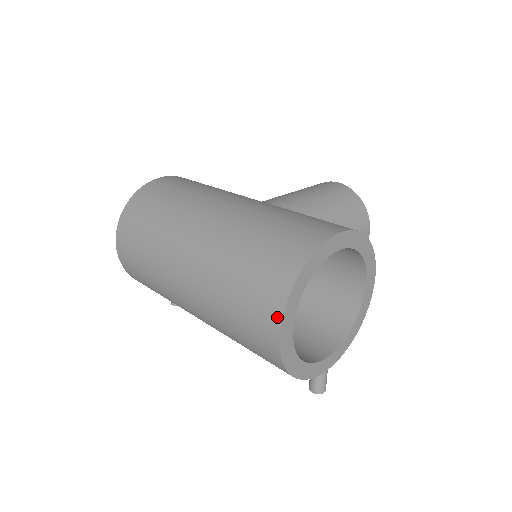
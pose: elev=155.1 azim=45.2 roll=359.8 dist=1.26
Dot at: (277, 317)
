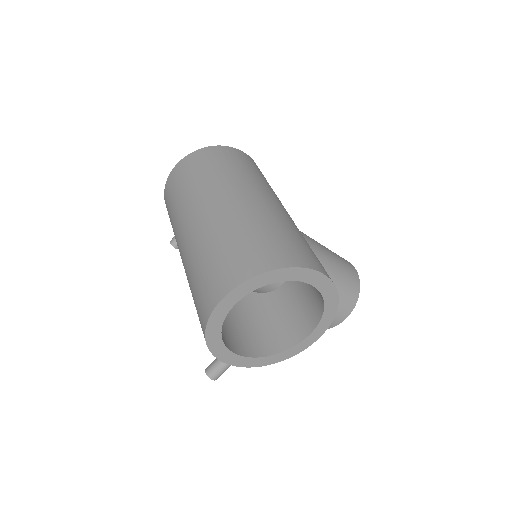
Dot at: (234, 283)
